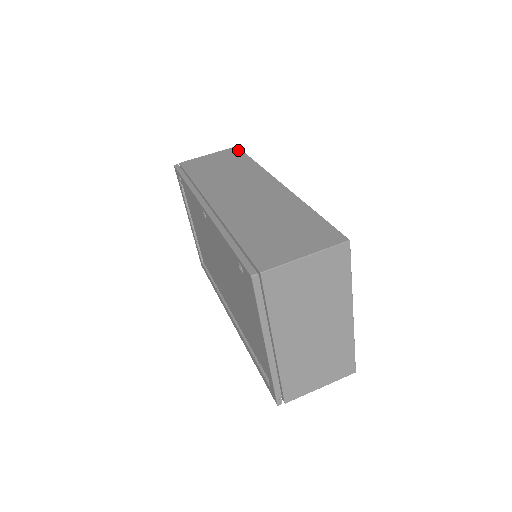
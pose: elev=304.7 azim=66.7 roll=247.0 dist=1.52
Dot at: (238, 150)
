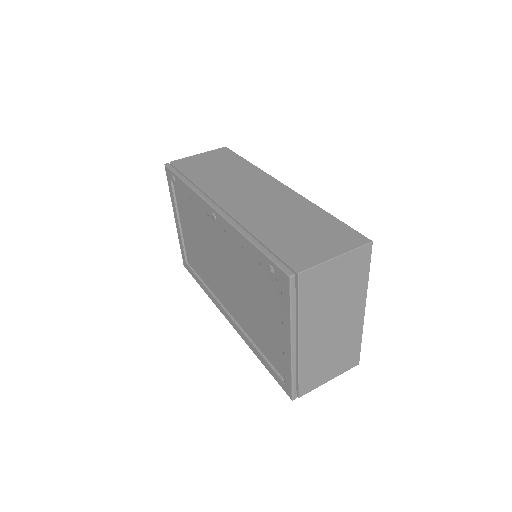
Dot at: (228, 151)
